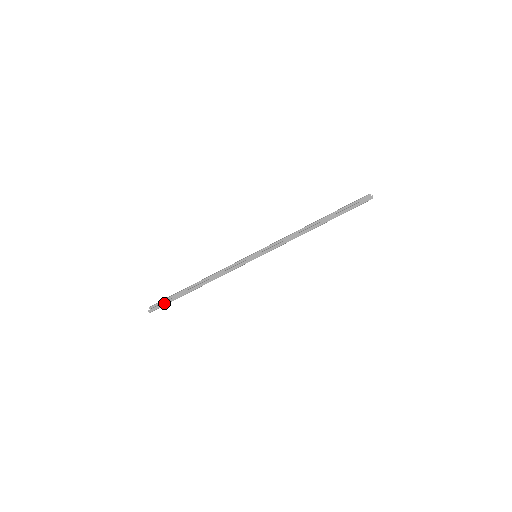
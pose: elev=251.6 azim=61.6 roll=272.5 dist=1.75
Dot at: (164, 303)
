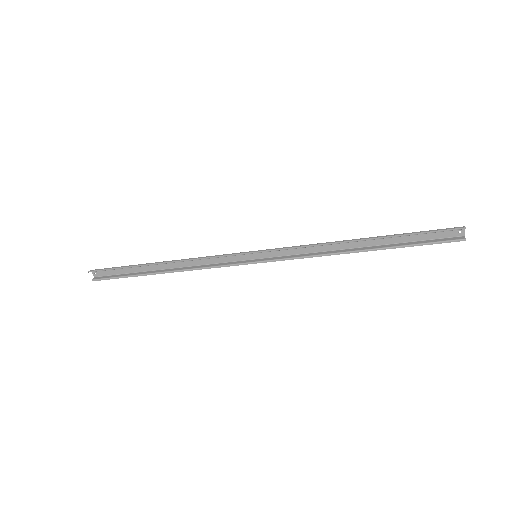
Dot at: (116, 277)
